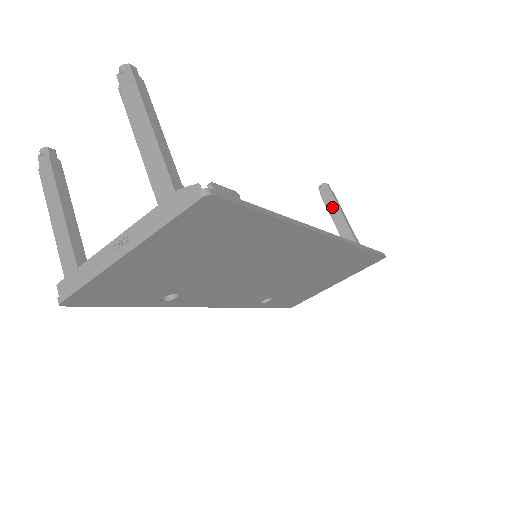
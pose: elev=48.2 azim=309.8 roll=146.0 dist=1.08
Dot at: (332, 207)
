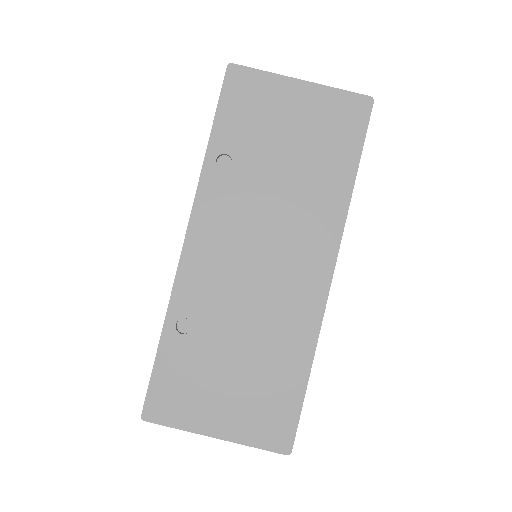
Dot at: occluded
